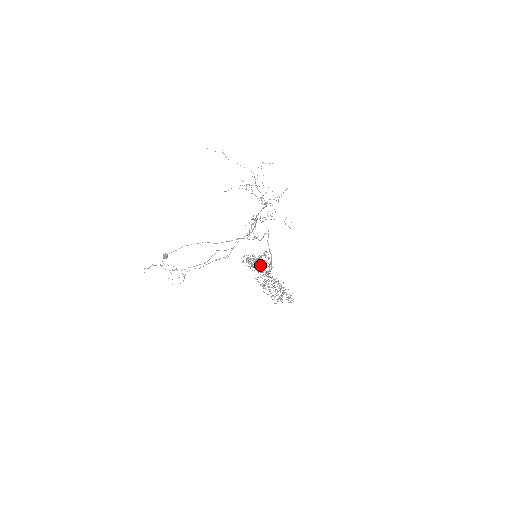
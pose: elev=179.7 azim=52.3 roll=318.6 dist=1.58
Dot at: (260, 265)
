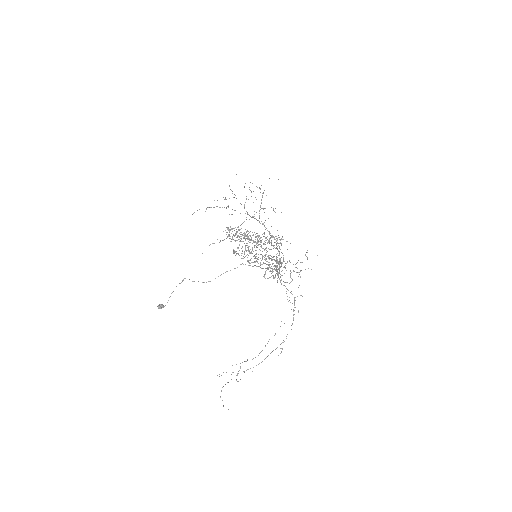
Dot at: occluded
